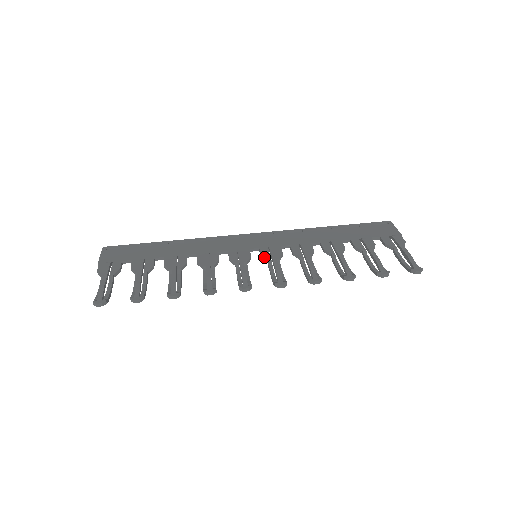
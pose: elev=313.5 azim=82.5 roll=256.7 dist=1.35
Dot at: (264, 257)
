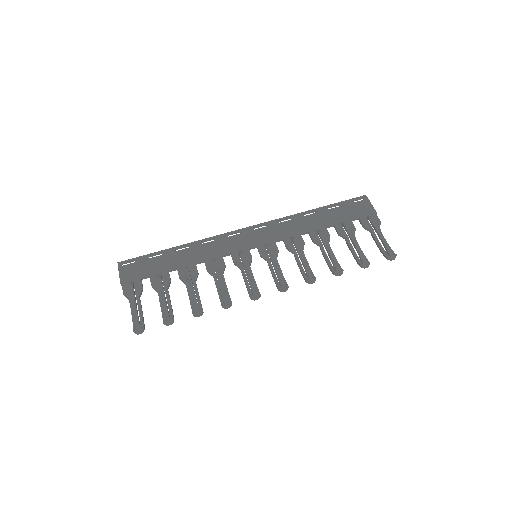
Dot at: (263, 257)
